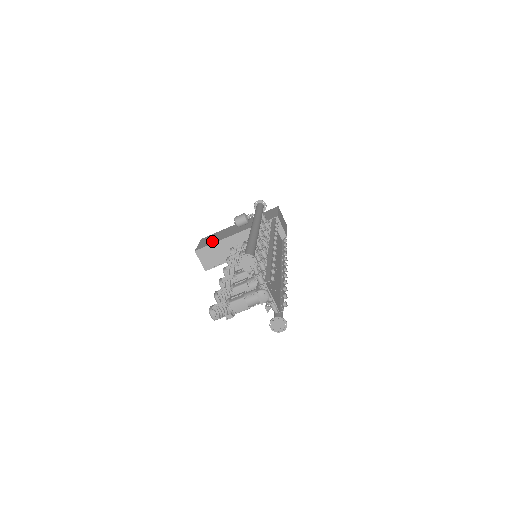
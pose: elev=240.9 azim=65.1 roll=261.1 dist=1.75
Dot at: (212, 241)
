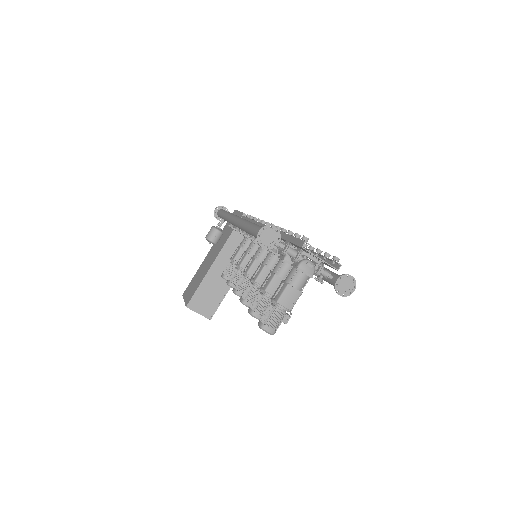
Dot at: (196, 285)
